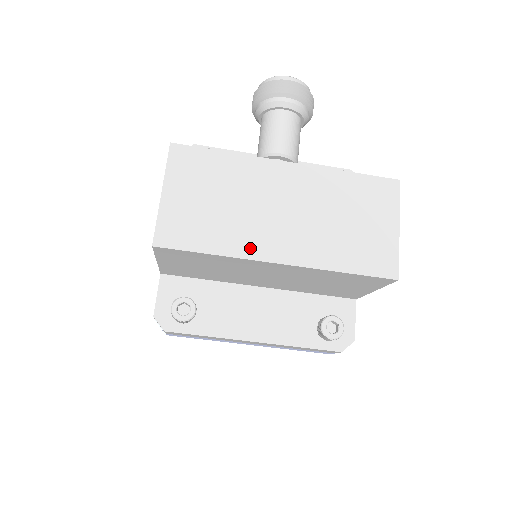
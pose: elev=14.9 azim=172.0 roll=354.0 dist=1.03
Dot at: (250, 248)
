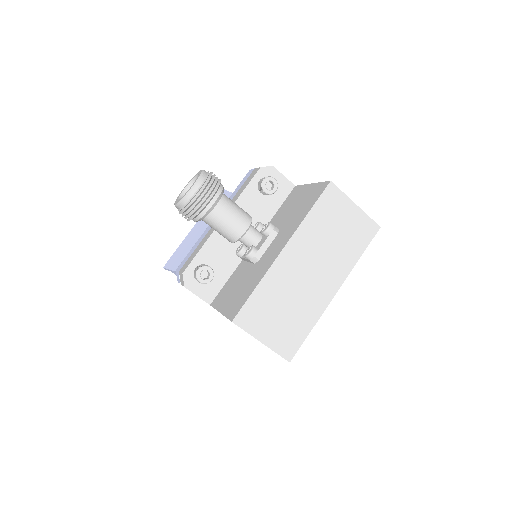
Dot at: (320, 306)
